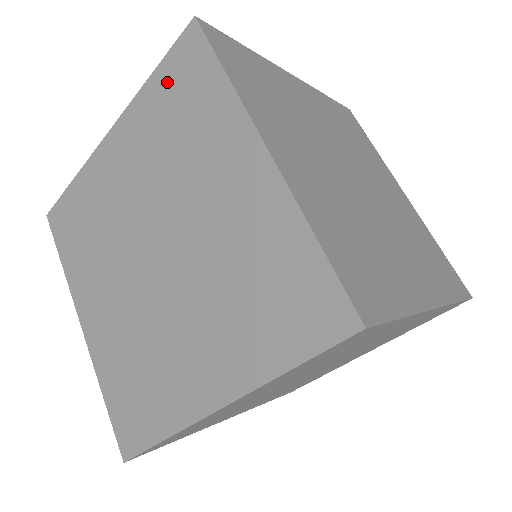
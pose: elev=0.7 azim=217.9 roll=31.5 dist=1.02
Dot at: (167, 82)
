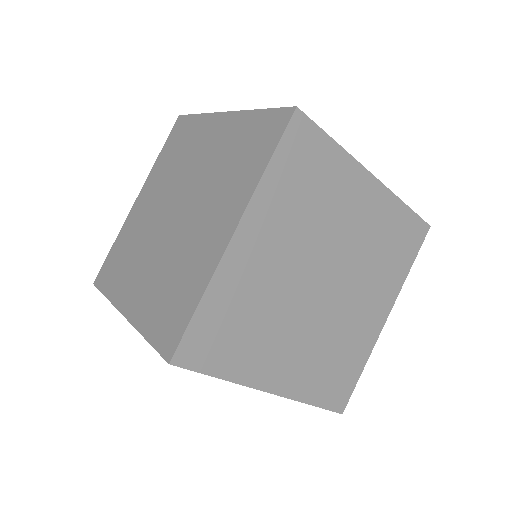
Dot at: (169, 146)
